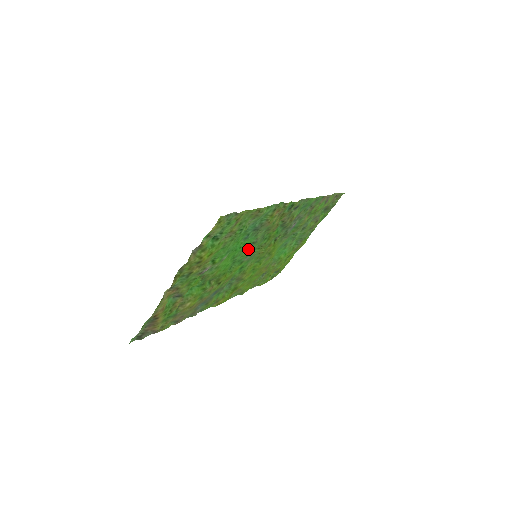
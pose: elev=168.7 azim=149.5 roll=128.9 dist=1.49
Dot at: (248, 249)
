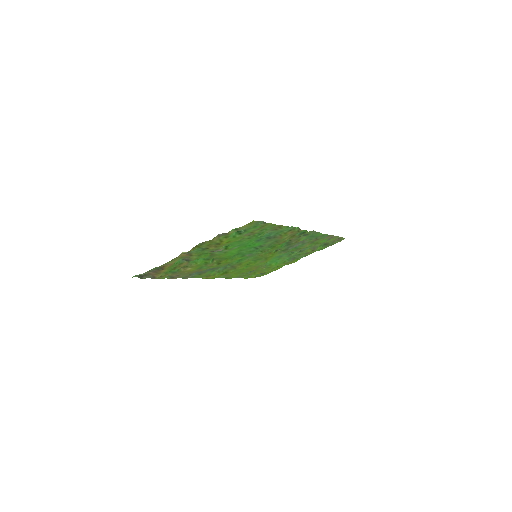
Dot at: (254, 249)
